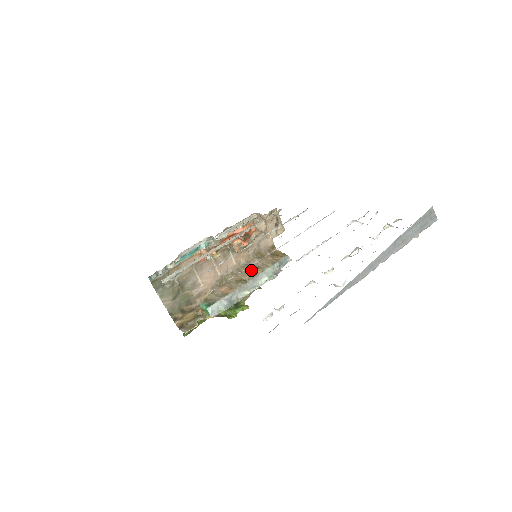
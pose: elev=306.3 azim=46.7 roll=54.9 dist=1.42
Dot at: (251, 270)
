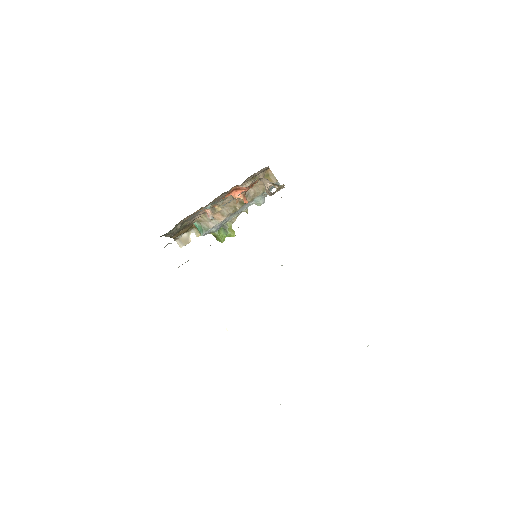
Dot at: occluded
